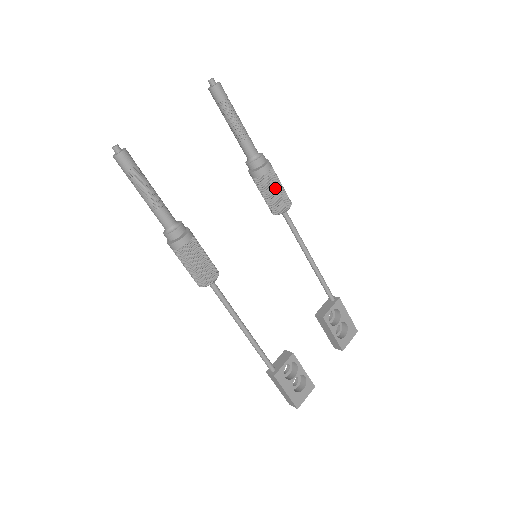
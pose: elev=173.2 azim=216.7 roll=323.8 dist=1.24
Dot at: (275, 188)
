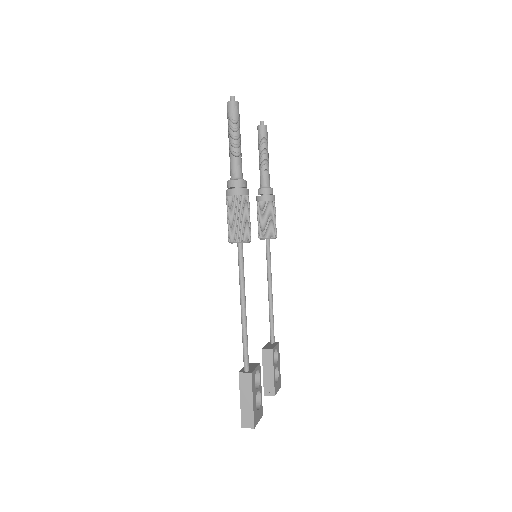
Dot at: (274, 216)
